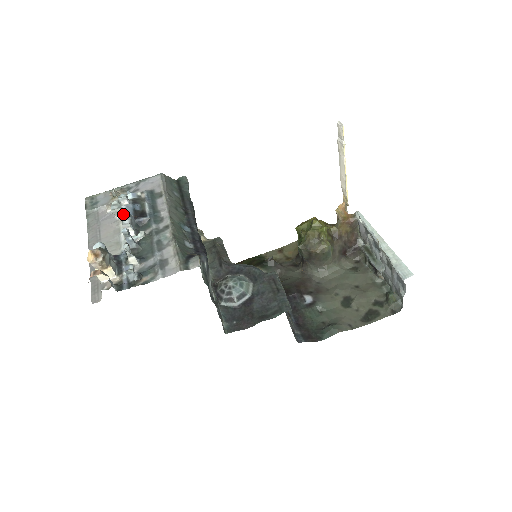
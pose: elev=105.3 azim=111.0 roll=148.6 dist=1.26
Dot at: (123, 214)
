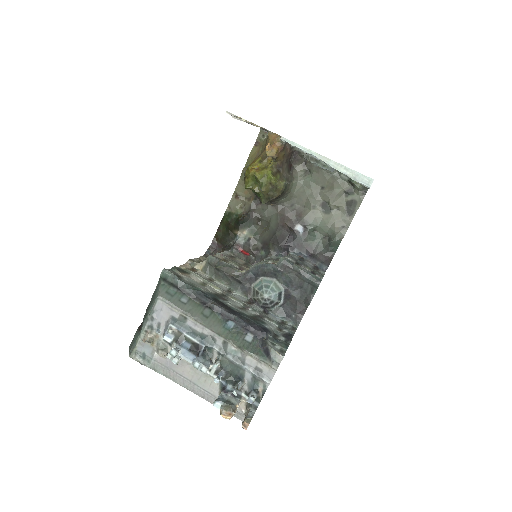
Dot at: (189, 362)
